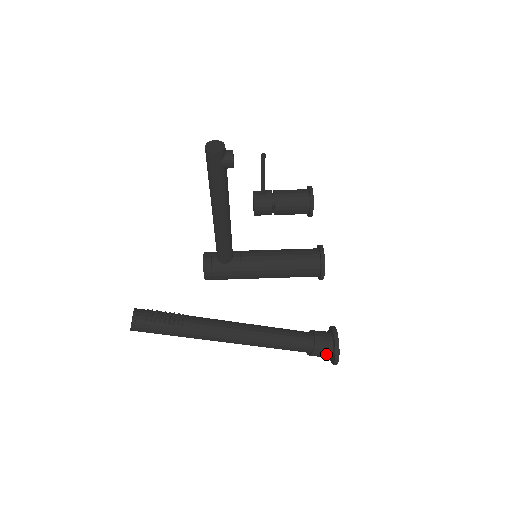
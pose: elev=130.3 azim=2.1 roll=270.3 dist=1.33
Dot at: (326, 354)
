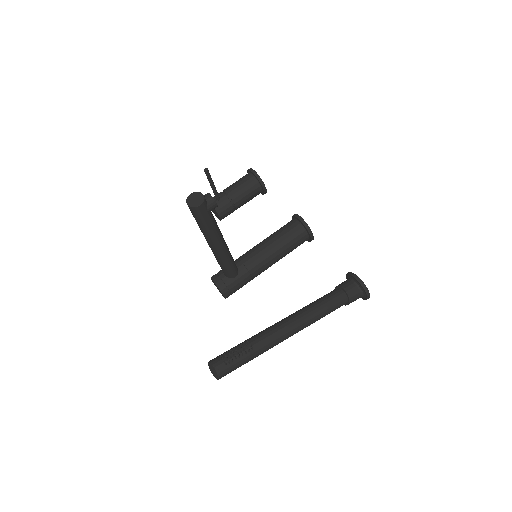
Dot at: (358, 297)
